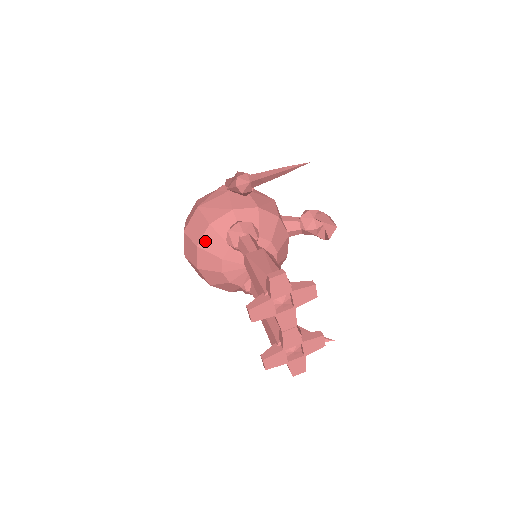
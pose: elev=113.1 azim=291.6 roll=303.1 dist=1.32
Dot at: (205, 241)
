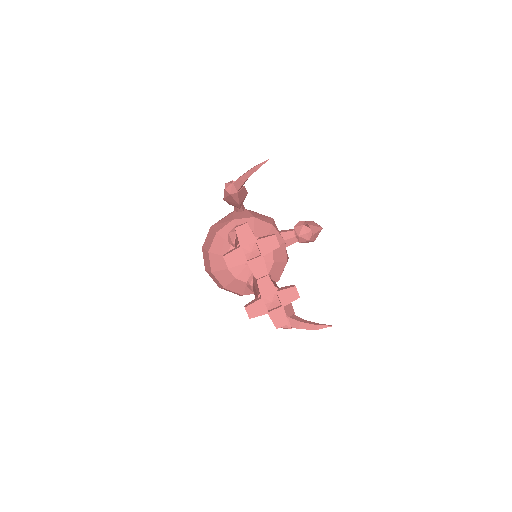
Dot at: (214, 246)
